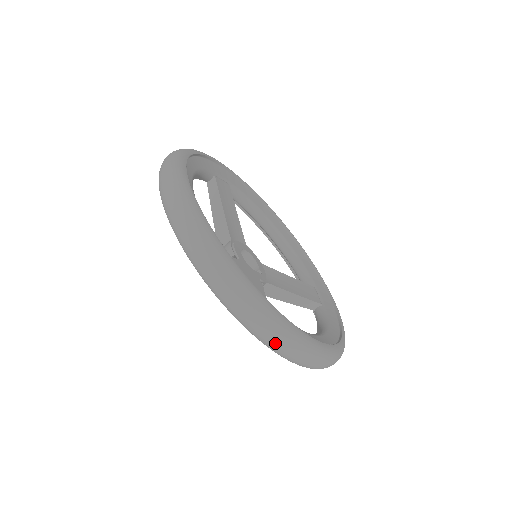
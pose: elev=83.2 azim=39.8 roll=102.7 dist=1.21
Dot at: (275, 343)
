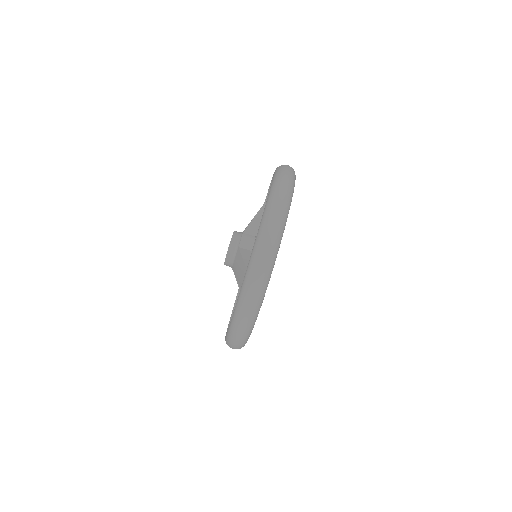
Dot at: (238, 335)
